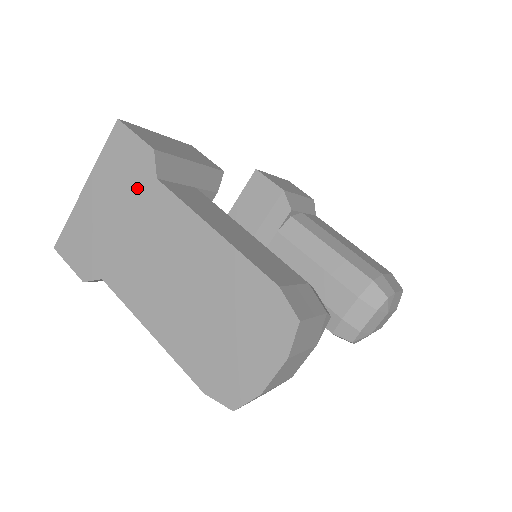
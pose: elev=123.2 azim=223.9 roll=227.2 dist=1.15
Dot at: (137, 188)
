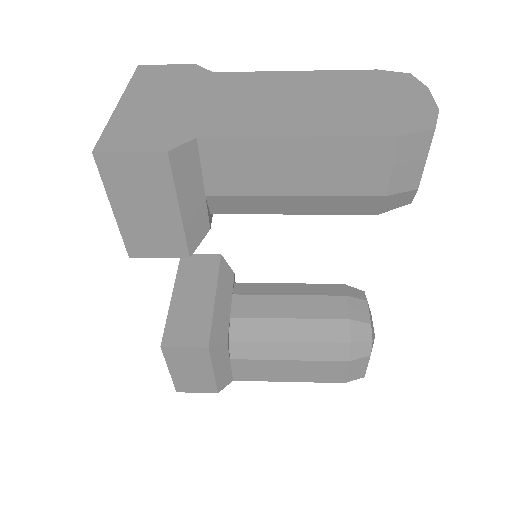
Dot at: (194, 82)
